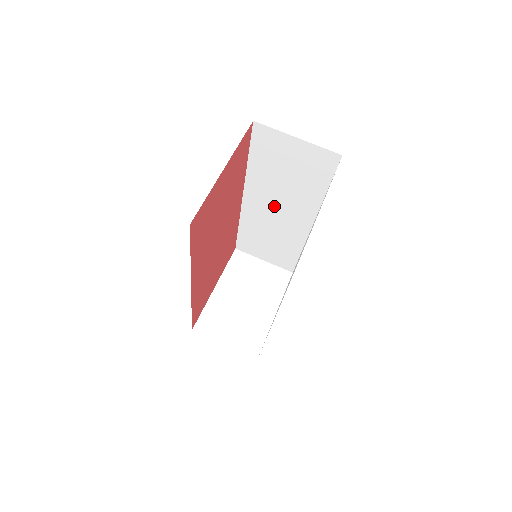
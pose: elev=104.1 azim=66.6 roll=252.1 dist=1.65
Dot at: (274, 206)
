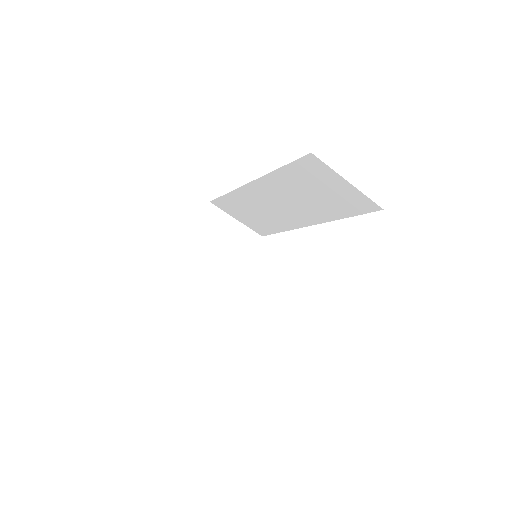
Dot at: (280, 201)
